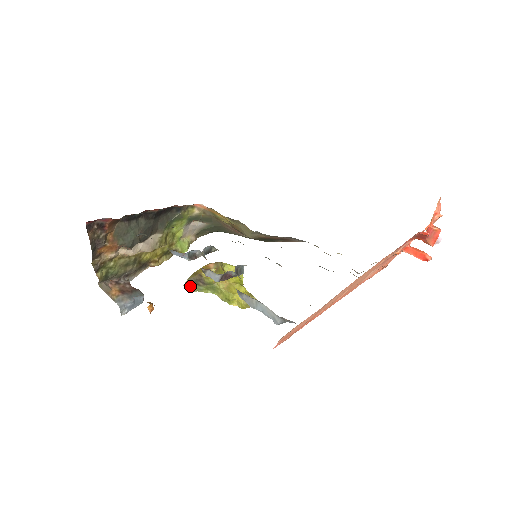
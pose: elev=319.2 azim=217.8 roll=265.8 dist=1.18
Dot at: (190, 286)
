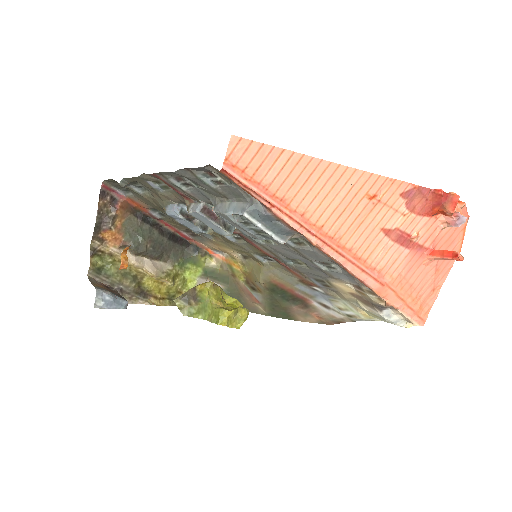
Dot at: (180, 303)
